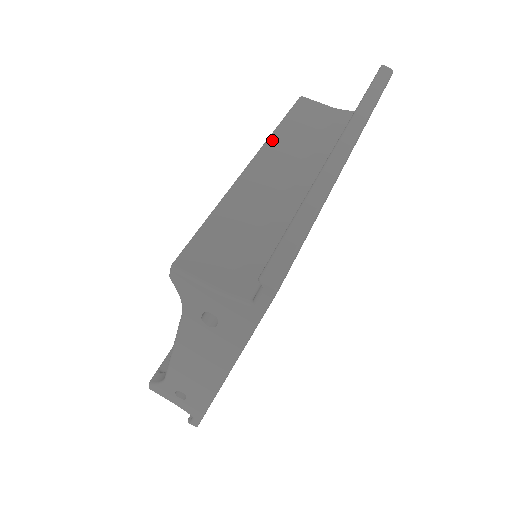
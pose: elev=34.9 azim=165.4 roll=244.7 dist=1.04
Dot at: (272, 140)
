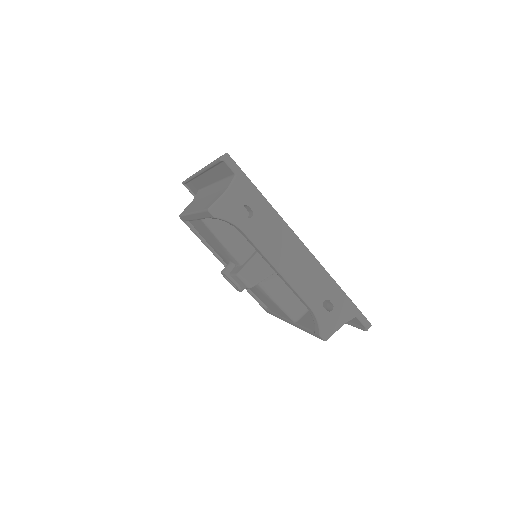
Dot at: occluded
